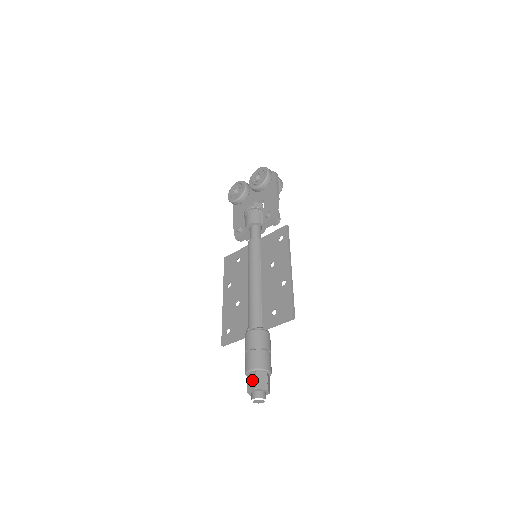
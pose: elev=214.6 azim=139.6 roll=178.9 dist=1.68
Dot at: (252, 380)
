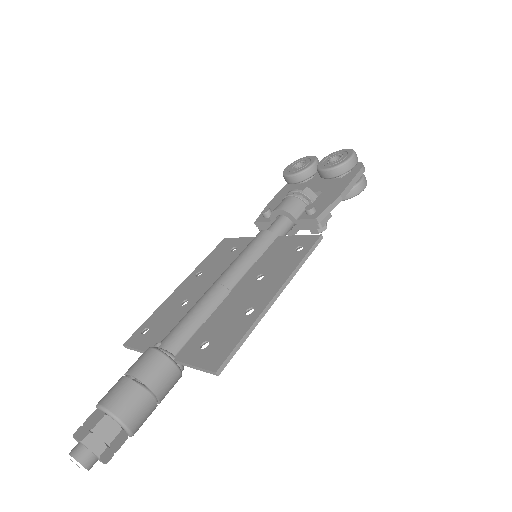
Dot at: (91, 424)
